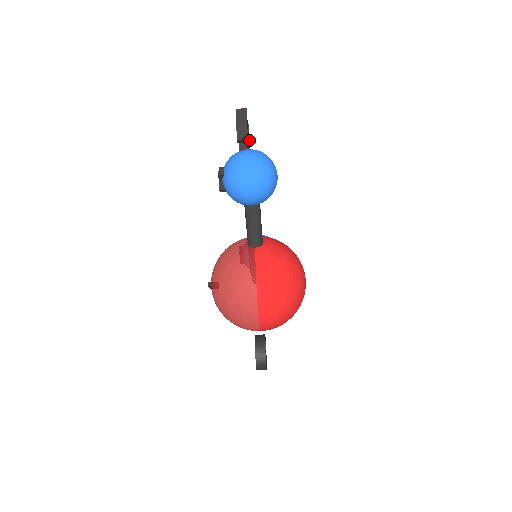
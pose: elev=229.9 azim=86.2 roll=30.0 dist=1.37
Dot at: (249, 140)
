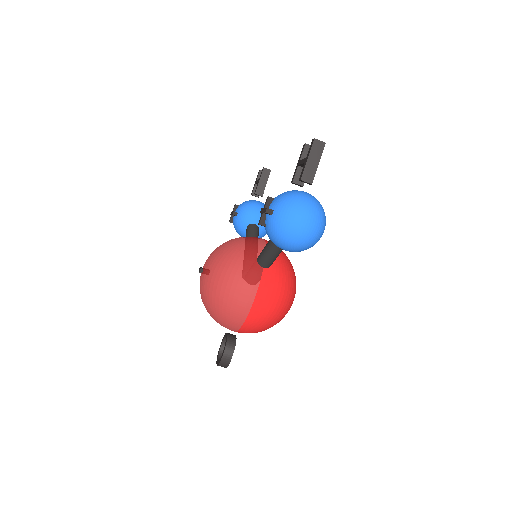
Dot at: occluded
